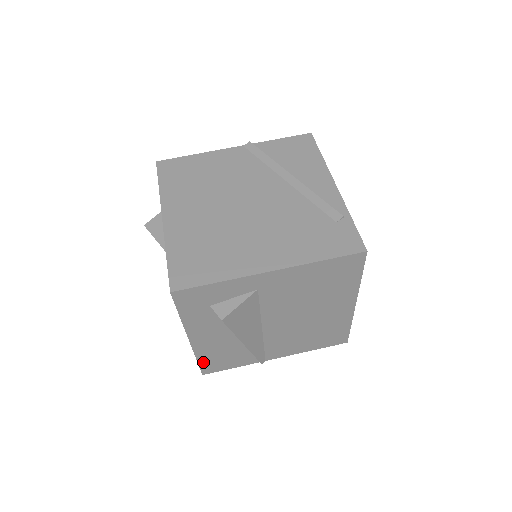
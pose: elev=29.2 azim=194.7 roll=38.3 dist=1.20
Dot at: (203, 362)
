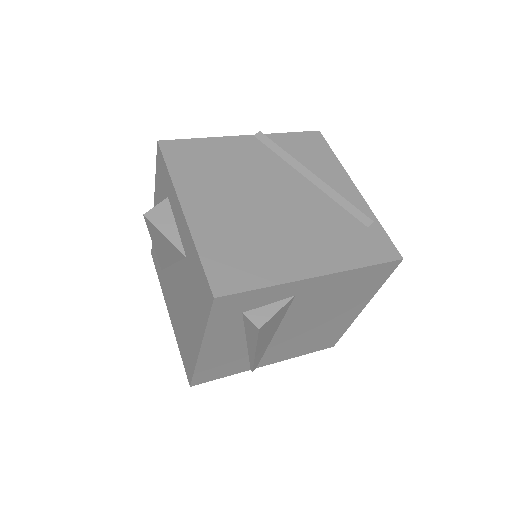
Dot at: (199, 373)
